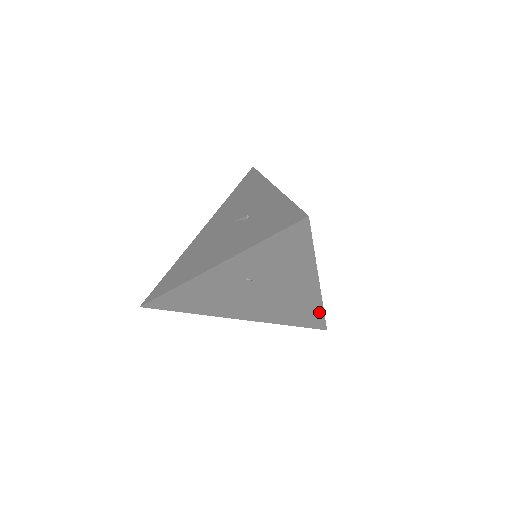
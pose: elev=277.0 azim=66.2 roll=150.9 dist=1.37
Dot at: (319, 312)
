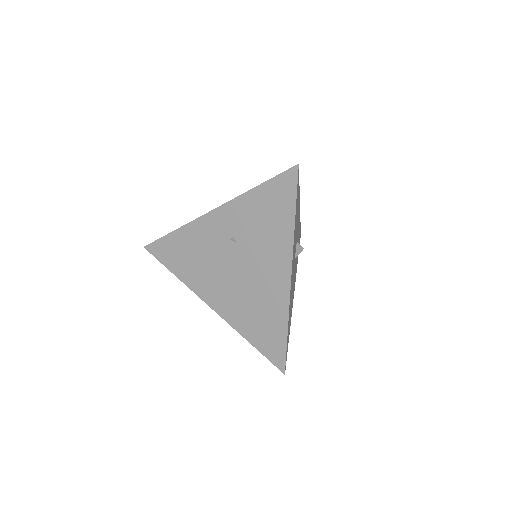
Dot at: (283, 330)
